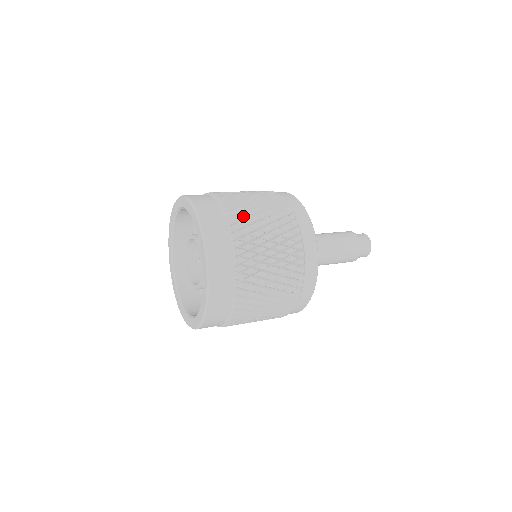
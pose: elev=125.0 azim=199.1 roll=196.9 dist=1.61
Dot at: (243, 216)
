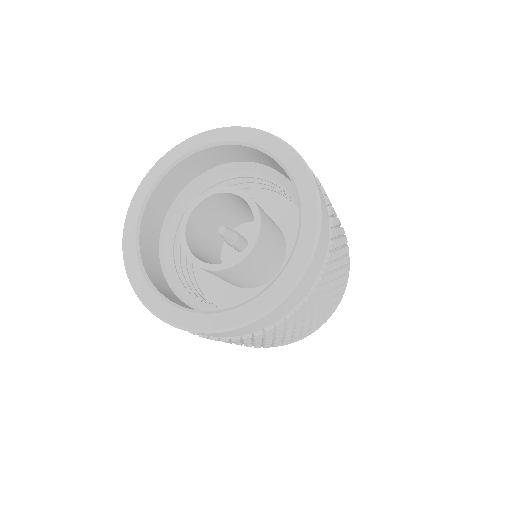
Dot at: occluded
